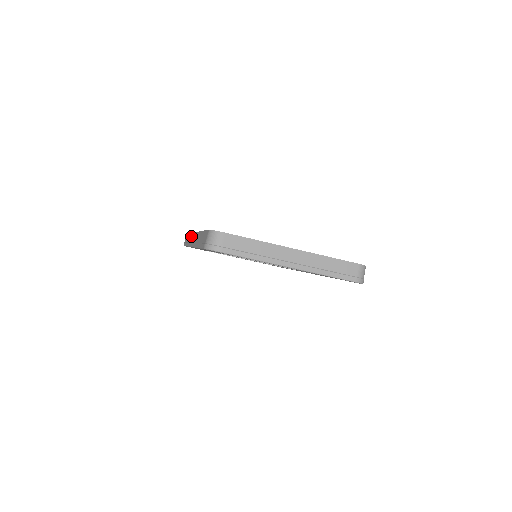
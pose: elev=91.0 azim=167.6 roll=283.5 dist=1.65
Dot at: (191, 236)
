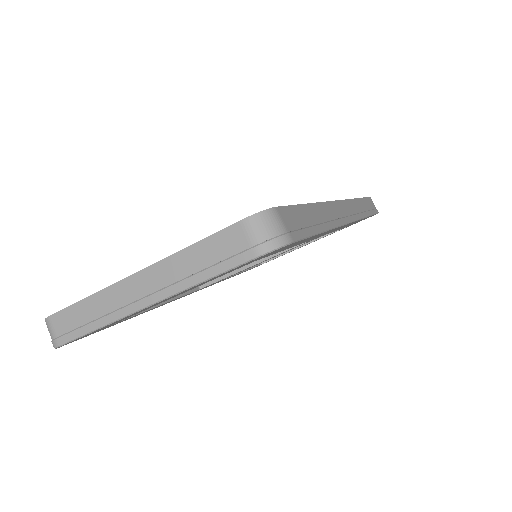
Dot at: occluded
